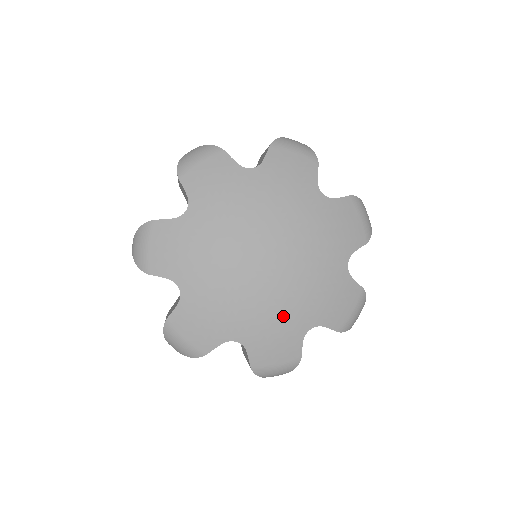
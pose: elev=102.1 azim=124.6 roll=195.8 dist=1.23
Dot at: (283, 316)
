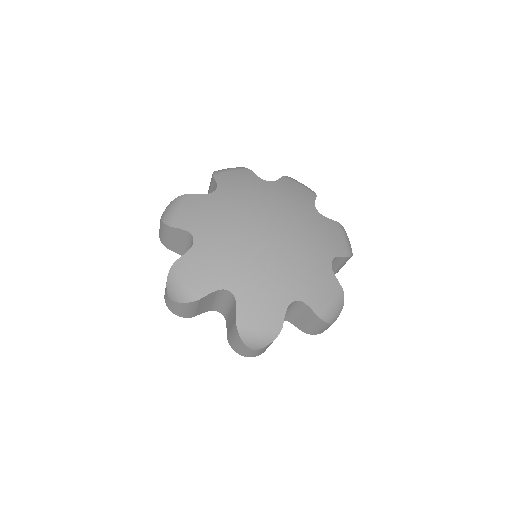
Dot at: (274, 280)
